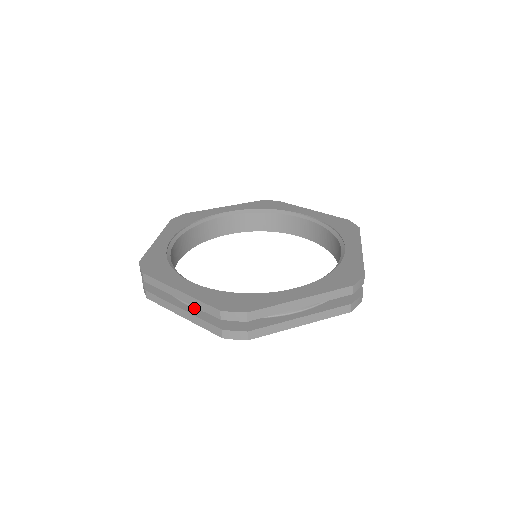
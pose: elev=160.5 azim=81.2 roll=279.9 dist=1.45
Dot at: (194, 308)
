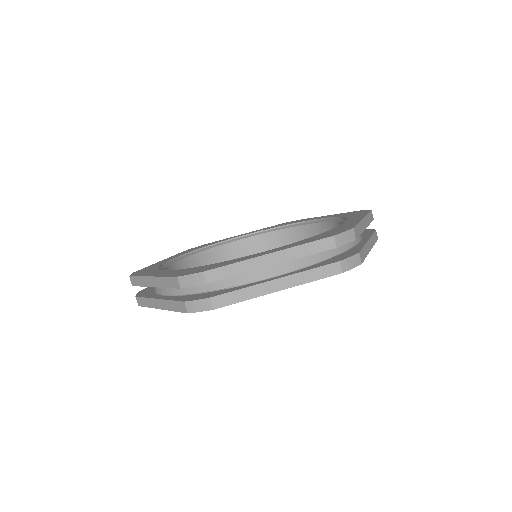
Dot at: (286, 274)
